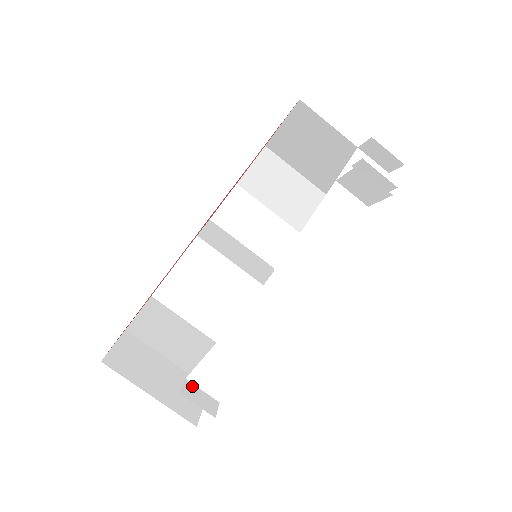
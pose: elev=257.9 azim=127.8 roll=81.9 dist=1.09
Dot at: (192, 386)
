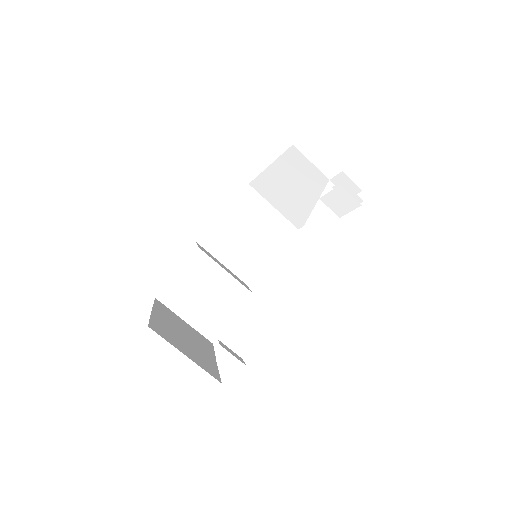
Dot at: (223, 344)
